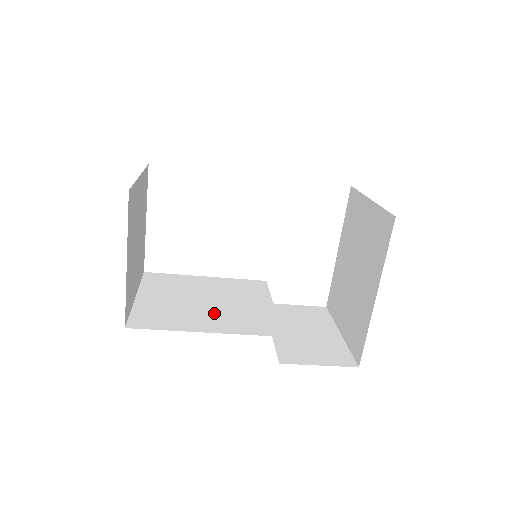
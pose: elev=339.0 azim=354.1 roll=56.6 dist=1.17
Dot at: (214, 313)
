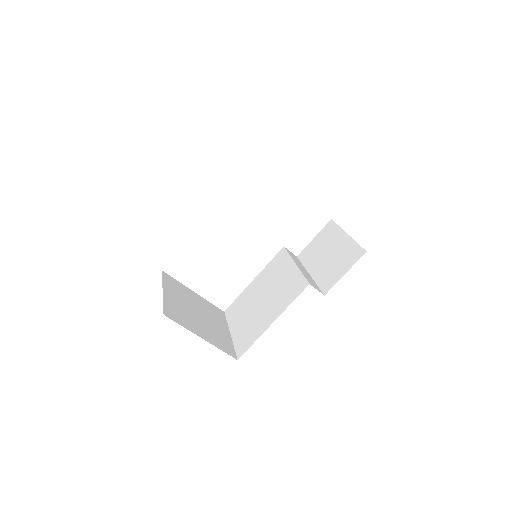
Dot at: (270, 305)
